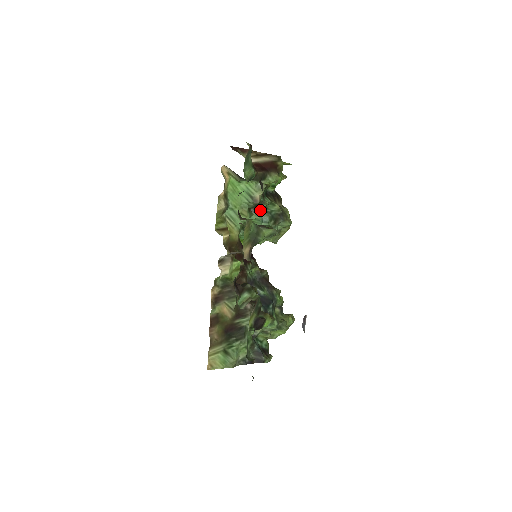
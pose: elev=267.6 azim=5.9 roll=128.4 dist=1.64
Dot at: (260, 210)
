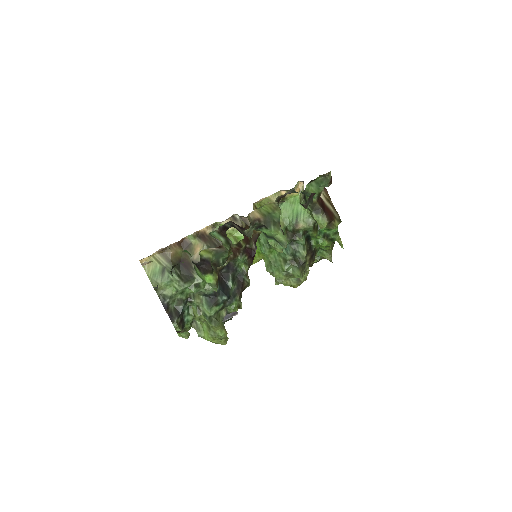
Dot at: (292, 238)
